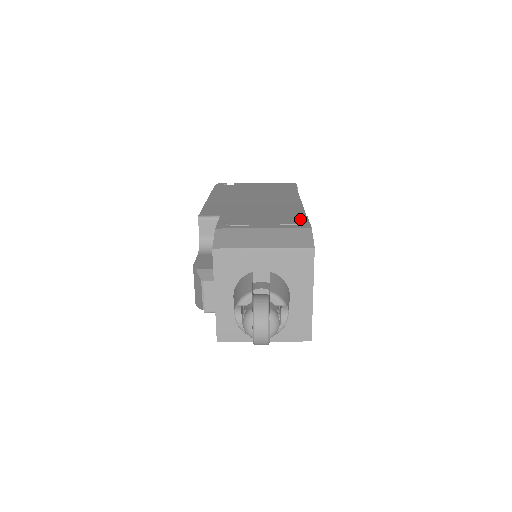
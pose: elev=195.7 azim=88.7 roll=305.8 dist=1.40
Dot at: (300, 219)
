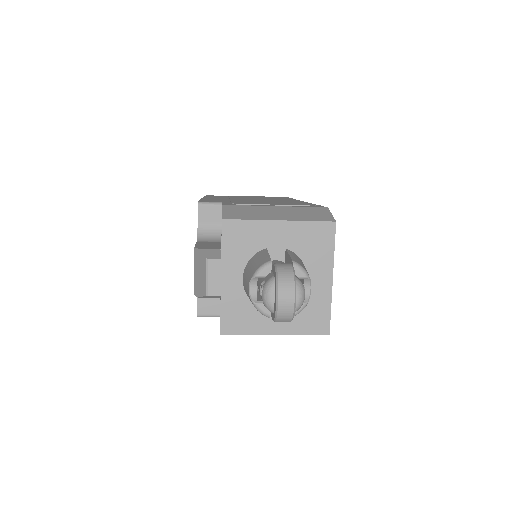
Dot at: (312, 204)
